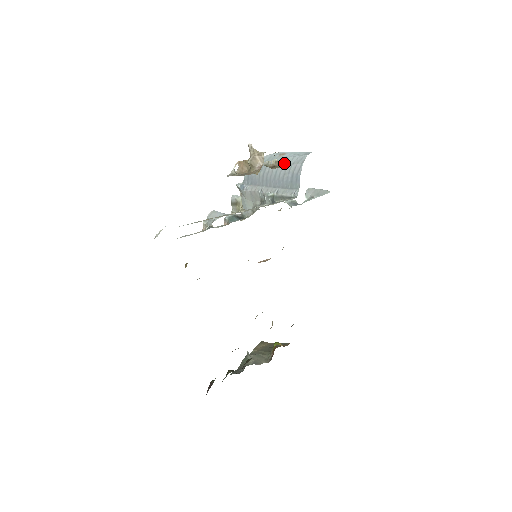
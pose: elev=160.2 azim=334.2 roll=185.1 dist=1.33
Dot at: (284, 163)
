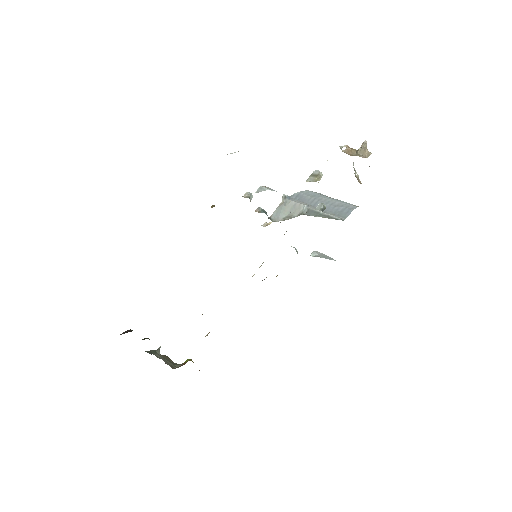
Dot at: occluded
